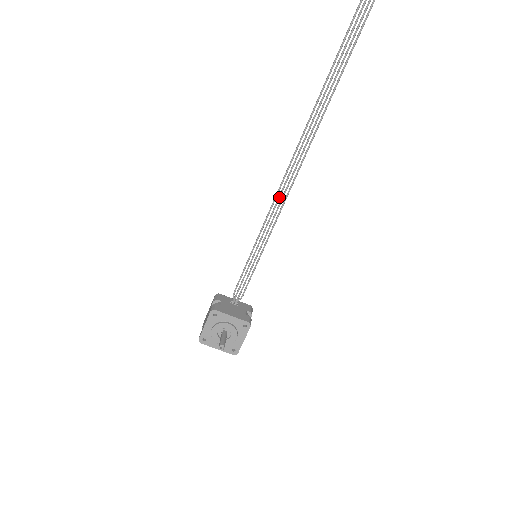
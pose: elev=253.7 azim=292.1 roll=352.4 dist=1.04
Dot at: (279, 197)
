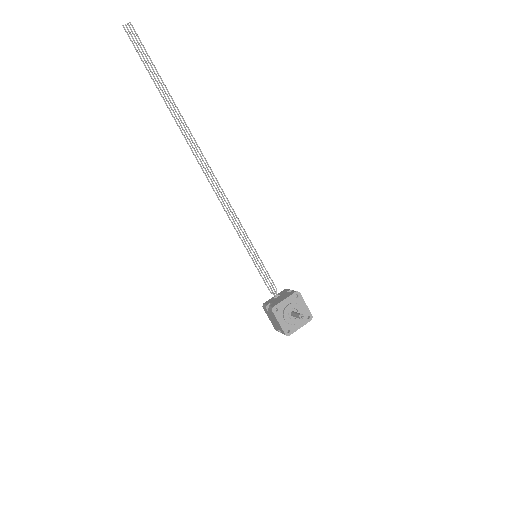
Dot at: (229, 214)
